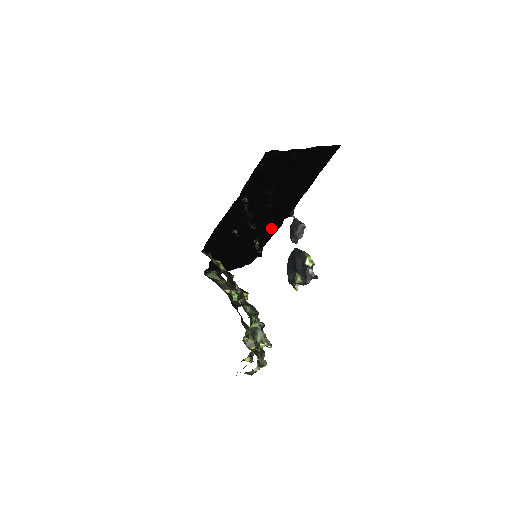
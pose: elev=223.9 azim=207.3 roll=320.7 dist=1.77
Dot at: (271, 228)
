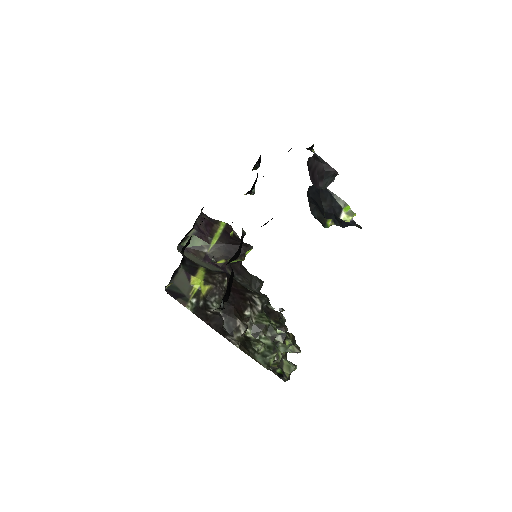
Dot at: occluded
